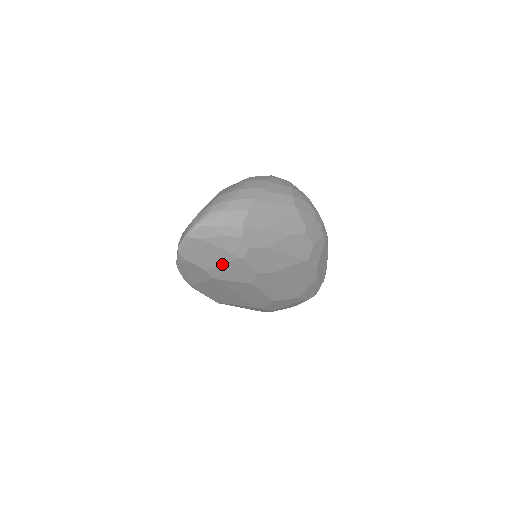
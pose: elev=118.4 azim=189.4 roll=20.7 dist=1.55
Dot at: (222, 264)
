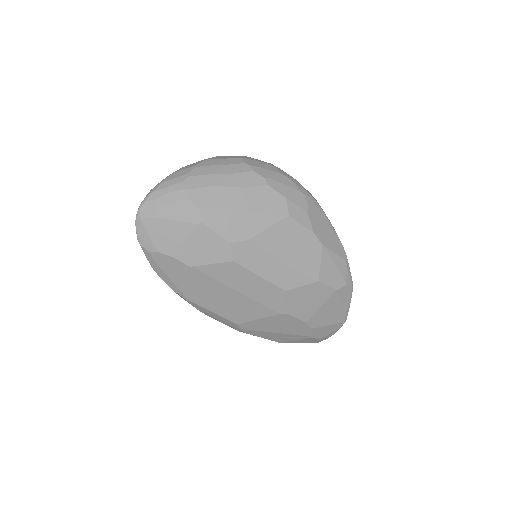
Dot at: (185, 241)
